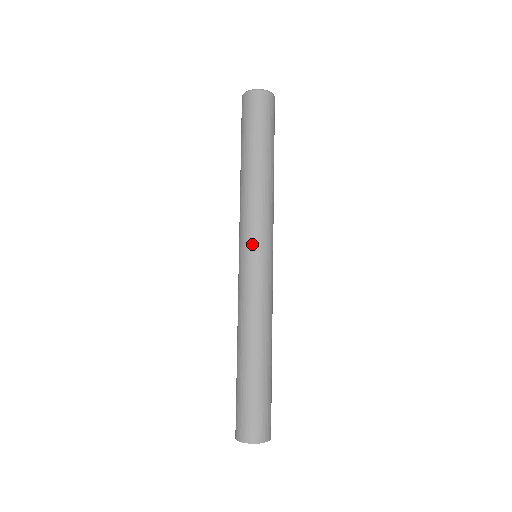
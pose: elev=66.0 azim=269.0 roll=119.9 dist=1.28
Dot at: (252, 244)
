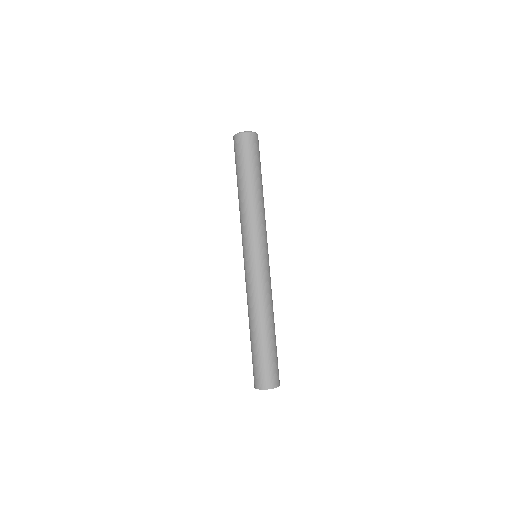
Dot at: (252, 248)
